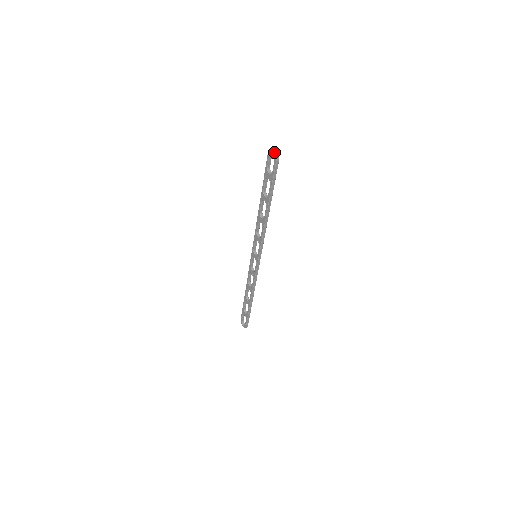
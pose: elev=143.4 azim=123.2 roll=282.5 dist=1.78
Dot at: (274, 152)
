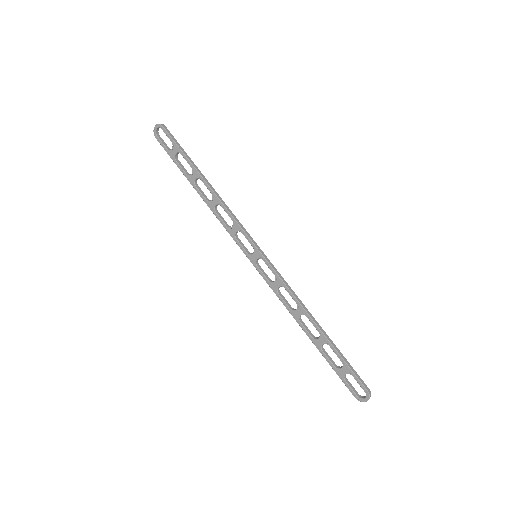
Dot at: (155, 125)
